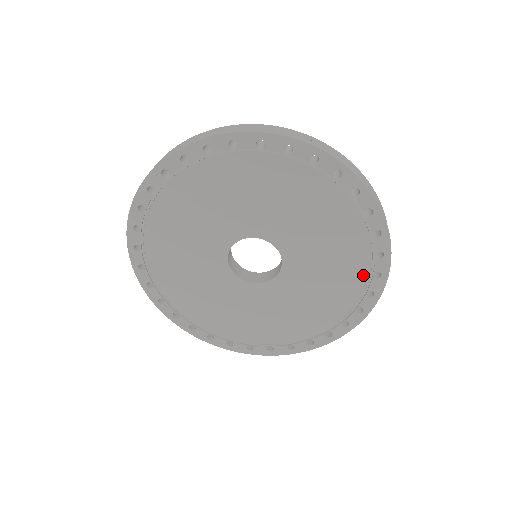
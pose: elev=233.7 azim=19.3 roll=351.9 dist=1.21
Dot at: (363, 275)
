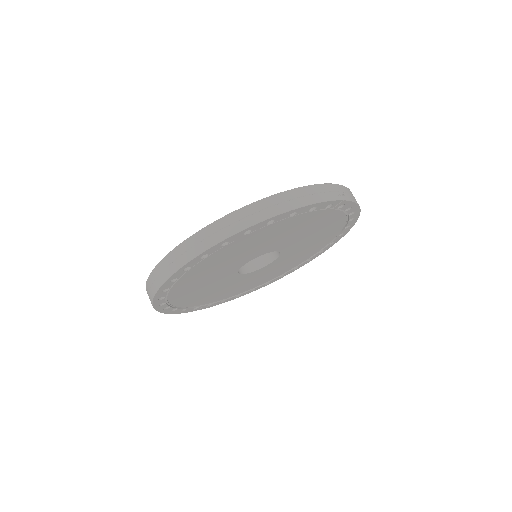
Dot at: (307, 215)
